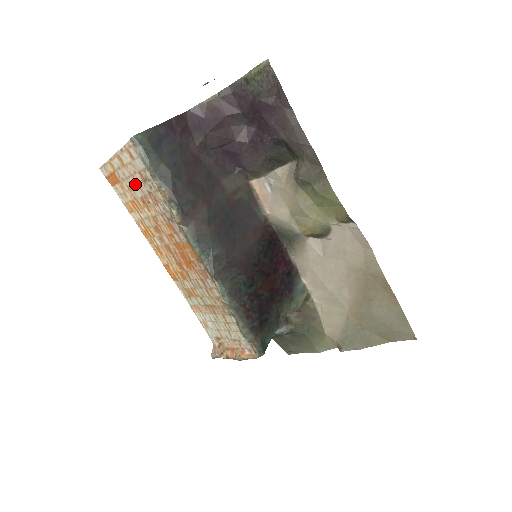
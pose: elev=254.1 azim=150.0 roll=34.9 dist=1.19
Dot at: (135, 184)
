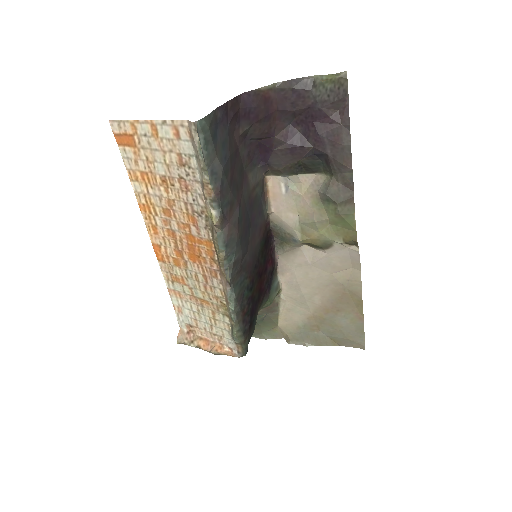
Dot at: (162, 160)
